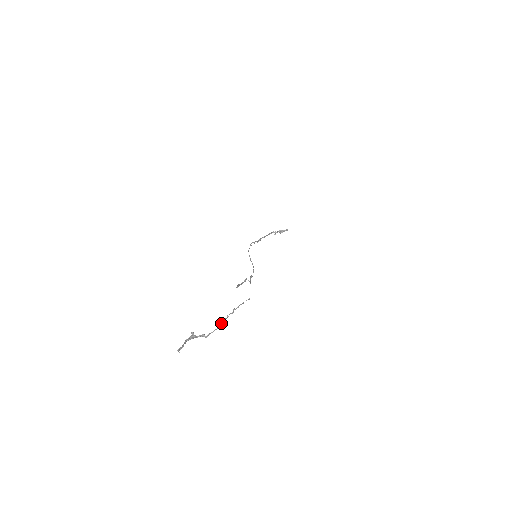
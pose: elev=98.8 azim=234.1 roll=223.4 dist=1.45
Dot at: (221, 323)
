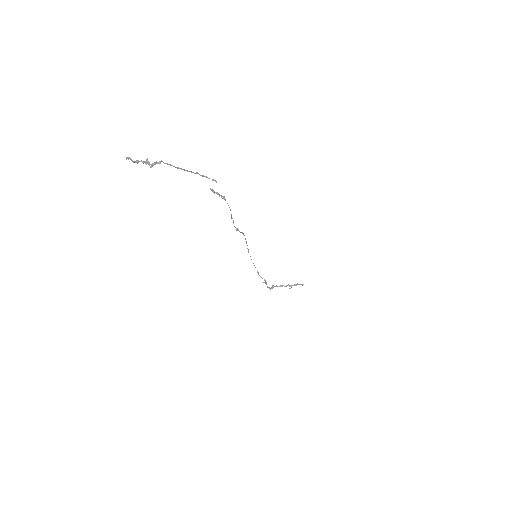
Dot at: (178, 168)
